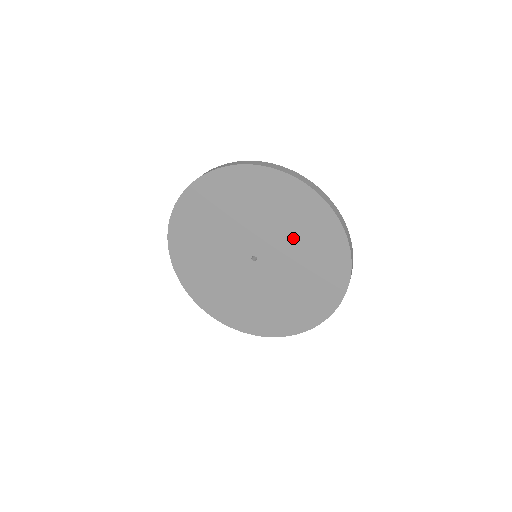
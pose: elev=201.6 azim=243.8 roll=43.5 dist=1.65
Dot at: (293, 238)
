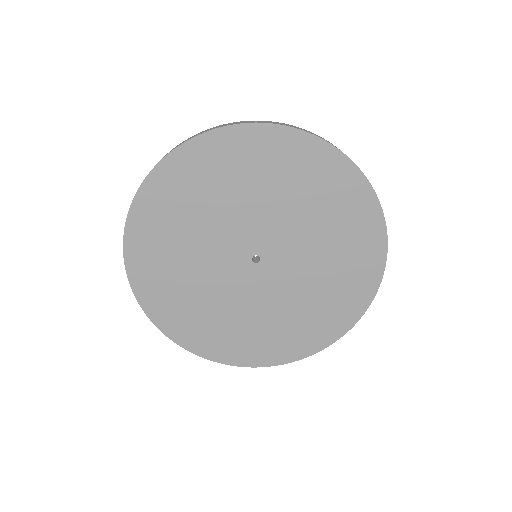
Dot at: (322, 250)
